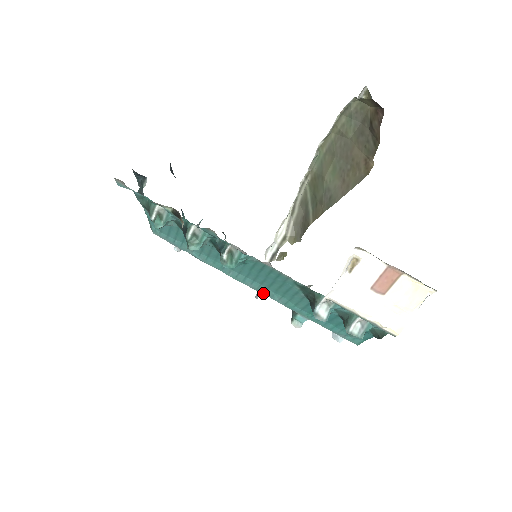
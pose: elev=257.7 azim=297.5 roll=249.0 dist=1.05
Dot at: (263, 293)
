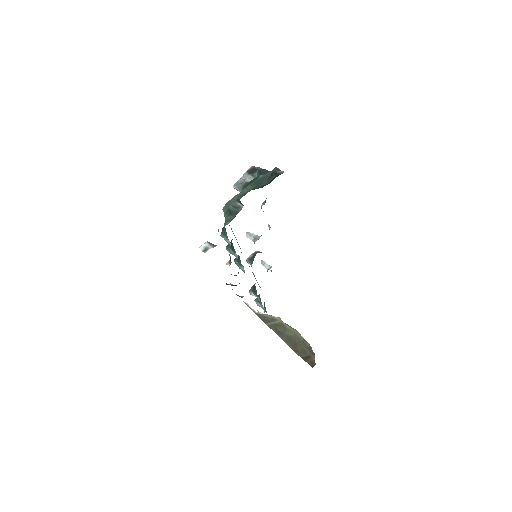
Dot at: occluded
